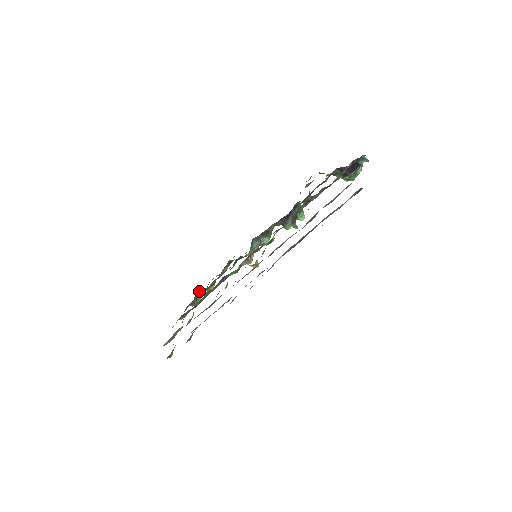
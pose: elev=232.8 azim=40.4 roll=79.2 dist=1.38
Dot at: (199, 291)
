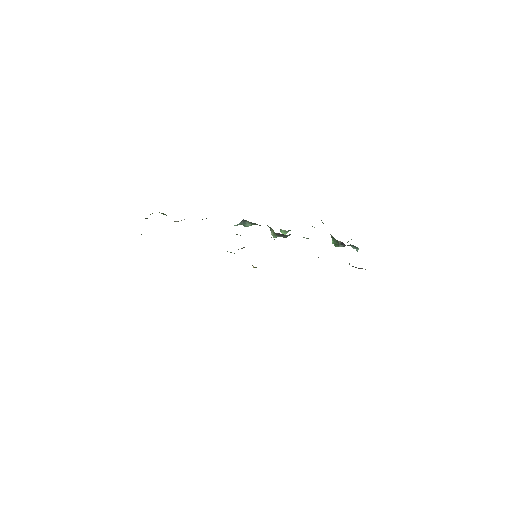
Dot at: (162, 213)
